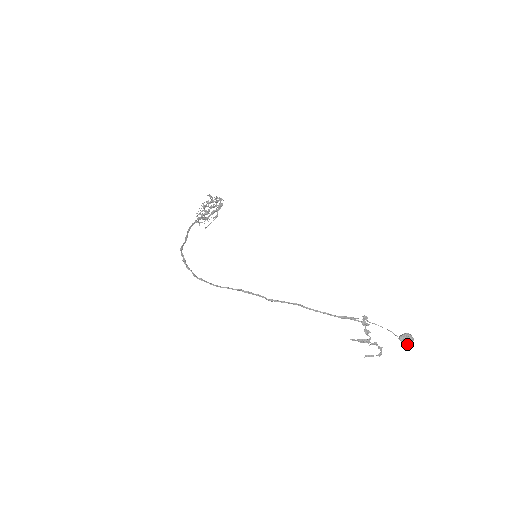
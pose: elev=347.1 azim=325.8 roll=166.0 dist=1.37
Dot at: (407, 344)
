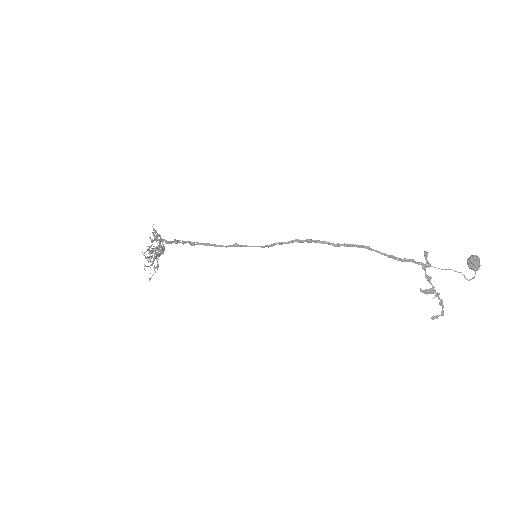
Dot at: (476, 269)
